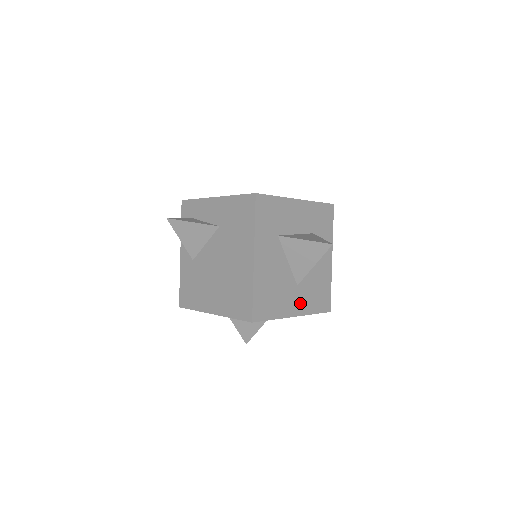
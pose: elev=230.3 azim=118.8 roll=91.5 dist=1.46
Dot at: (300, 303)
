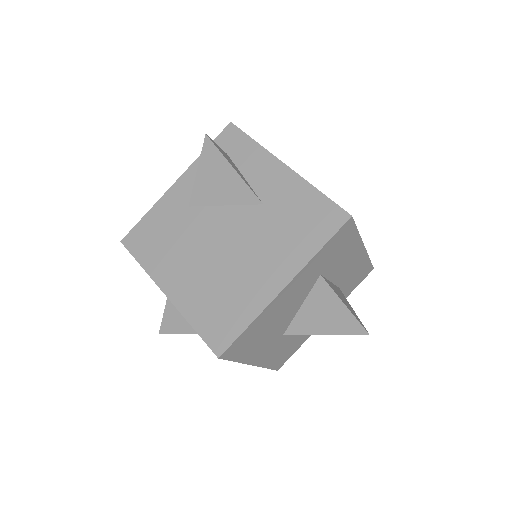
Dot at: (268, 353)
